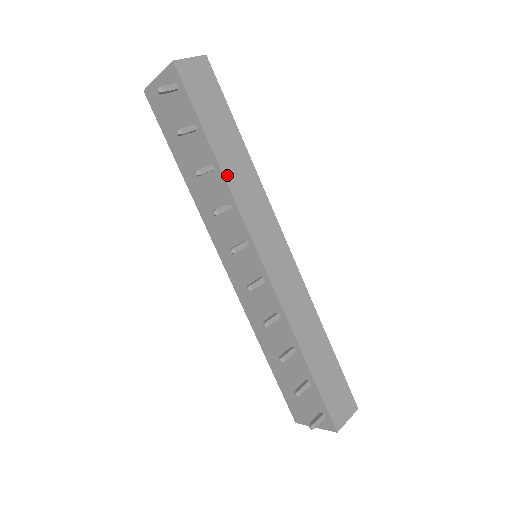
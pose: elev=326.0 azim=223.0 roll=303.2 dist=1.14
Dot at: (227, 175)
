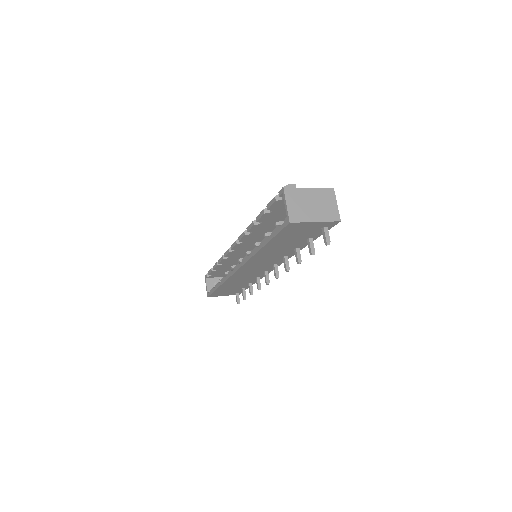
Dot at: occluded
